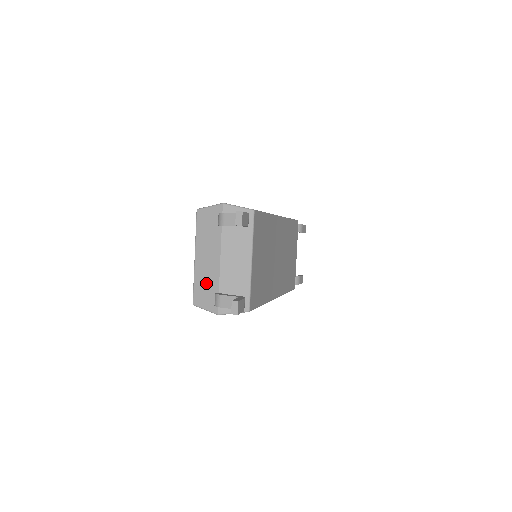
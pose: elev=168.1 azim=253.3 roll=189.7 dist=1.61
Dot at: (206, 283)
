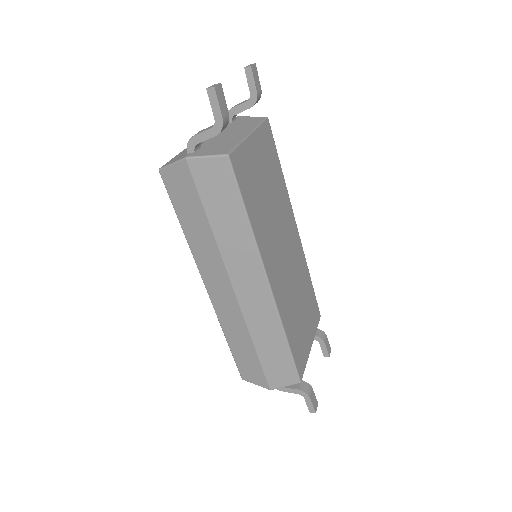
Dot at: occluded
